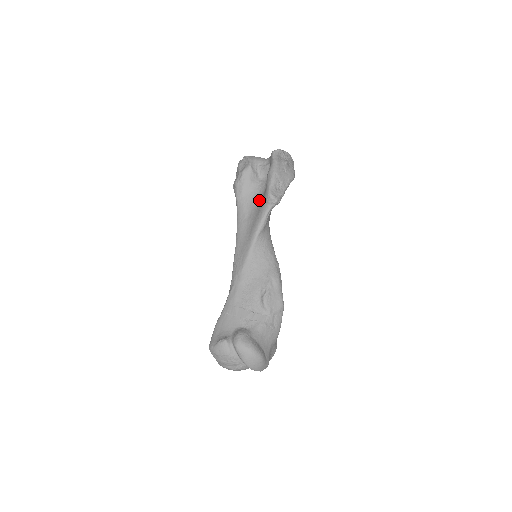
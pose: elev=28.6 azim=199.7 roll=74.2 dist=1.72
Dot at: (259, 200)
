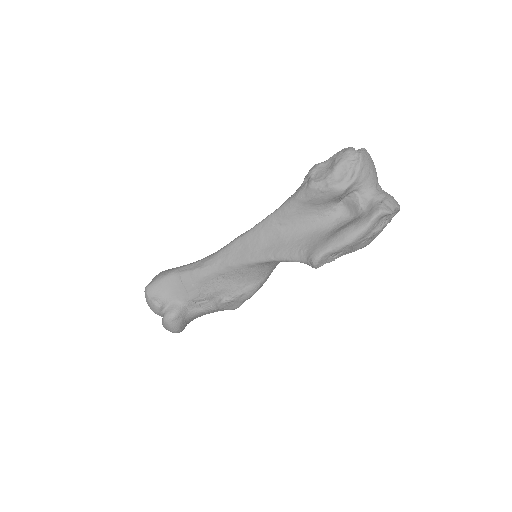
Dot at: (310, 229)
